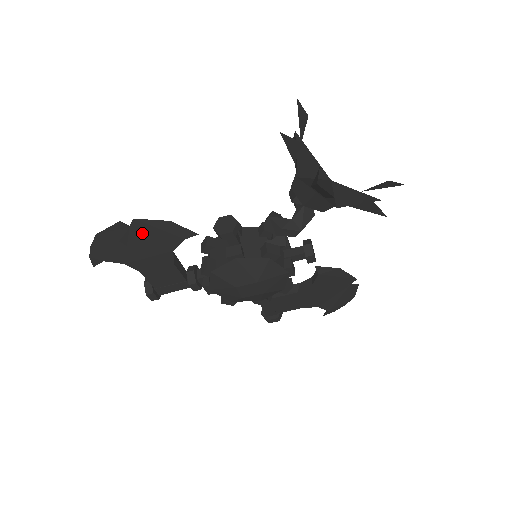
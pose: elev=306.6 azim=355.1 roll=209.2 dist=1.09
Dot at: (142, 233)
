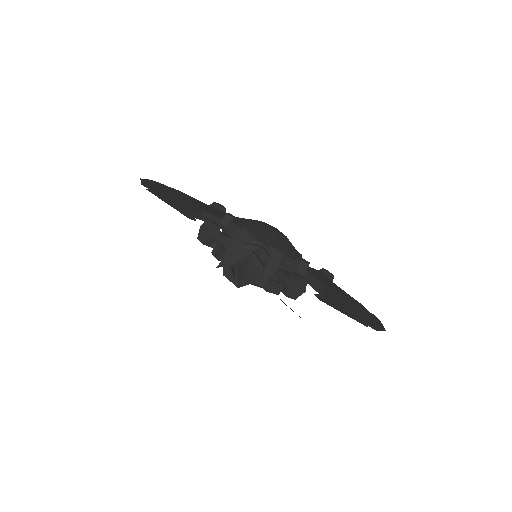
Dot at: occluded
